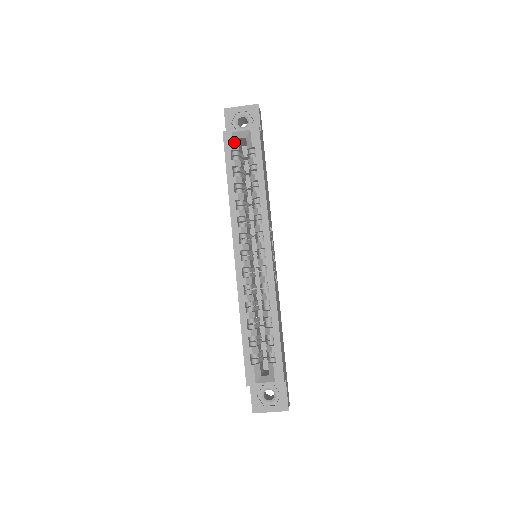
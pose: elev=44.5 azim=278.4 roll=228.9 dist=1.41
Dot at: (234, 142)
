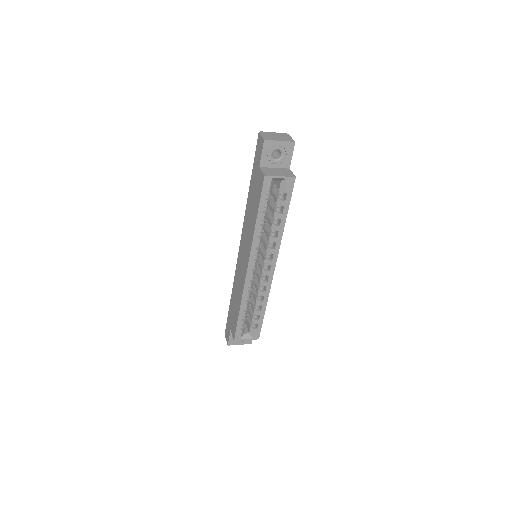
Dot at: (271, 185)
